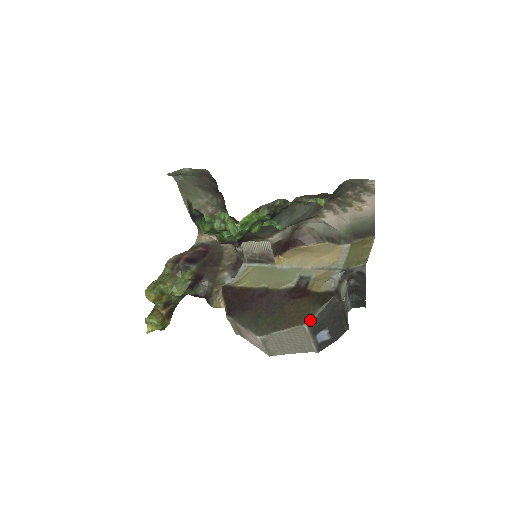
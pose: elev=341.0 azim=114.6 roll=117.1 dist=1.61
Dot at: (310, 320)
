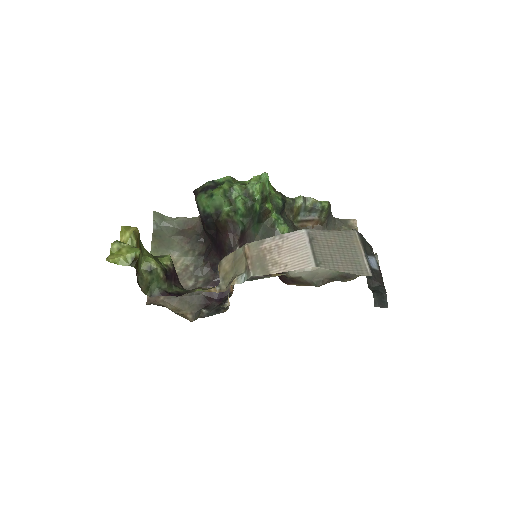
Dot at: occluded
